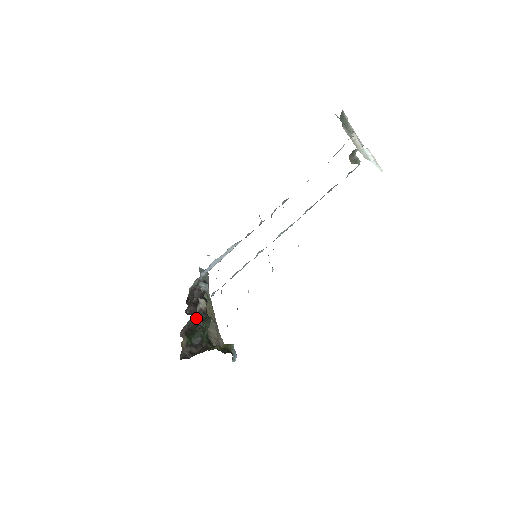
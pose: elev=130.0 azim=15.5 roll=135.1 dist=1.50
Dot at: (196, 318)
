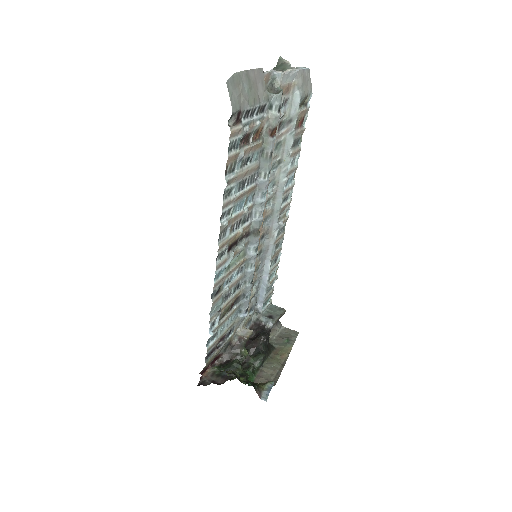
Dot at: (238, 349)
